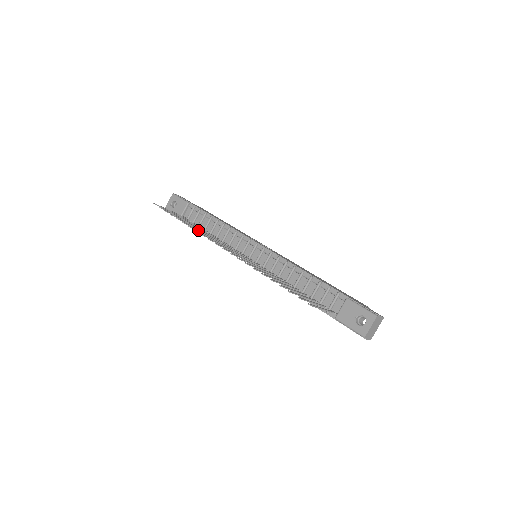
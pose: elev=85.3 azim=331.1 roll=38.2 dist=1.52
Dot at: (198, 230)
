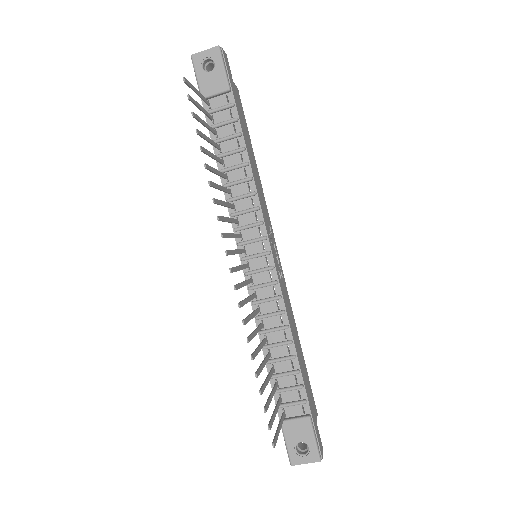
Dot at: (216, 187)
